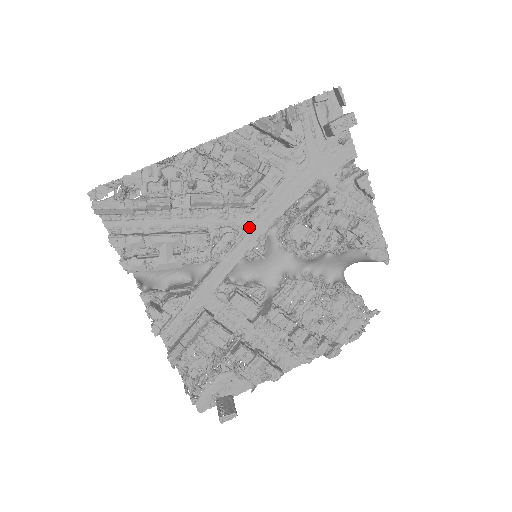
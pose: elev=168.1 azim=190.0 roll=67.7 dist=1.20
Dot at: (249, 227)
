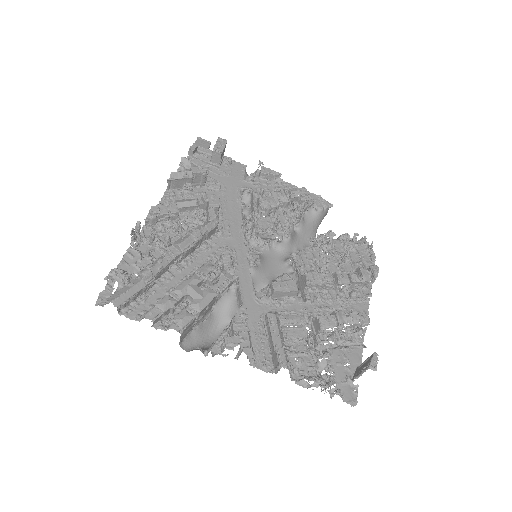
Dot at: (231, 243)
